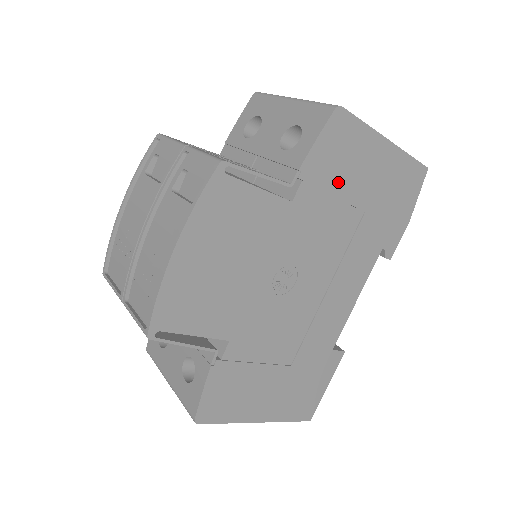
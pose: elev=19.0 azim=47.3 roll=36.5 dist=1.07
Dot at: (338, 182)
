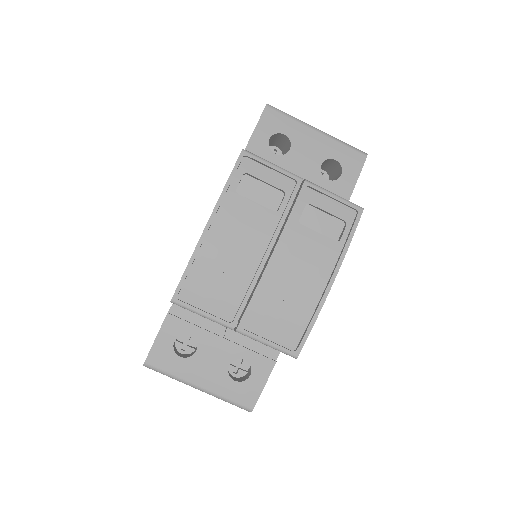
Dot at: occluded
